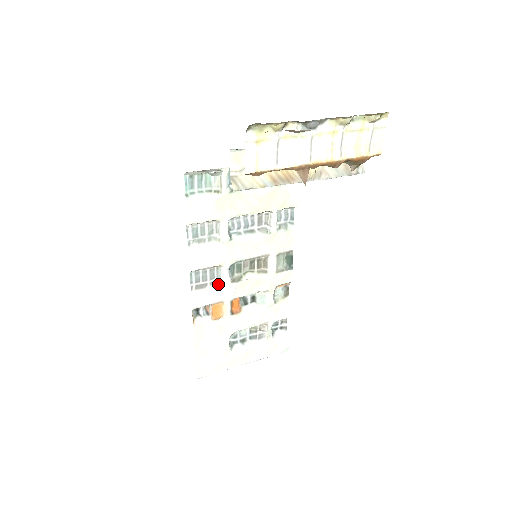
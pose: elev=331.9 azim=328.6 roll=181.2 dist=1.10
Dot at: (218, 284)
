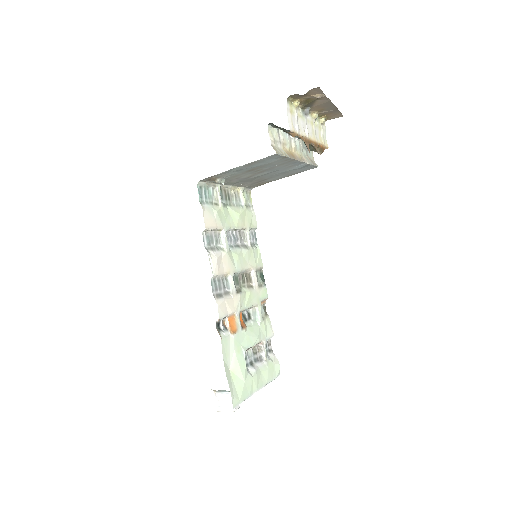
Dot at: (229, 294)
